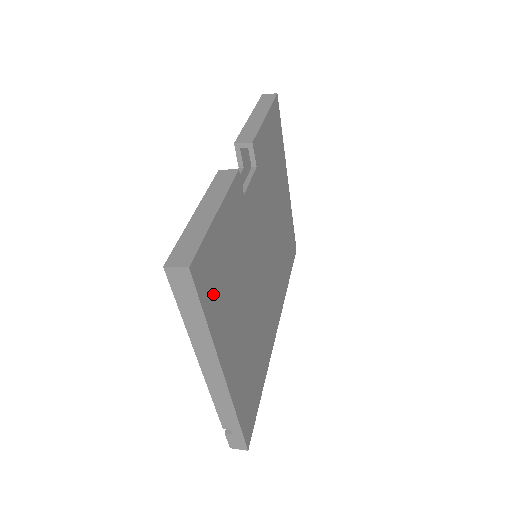
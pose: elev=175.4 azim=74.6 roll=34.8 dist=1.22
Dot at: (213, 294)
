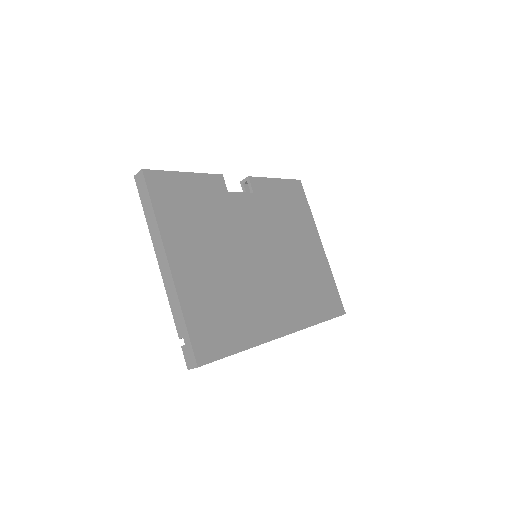
Dot at: (167, 205)
